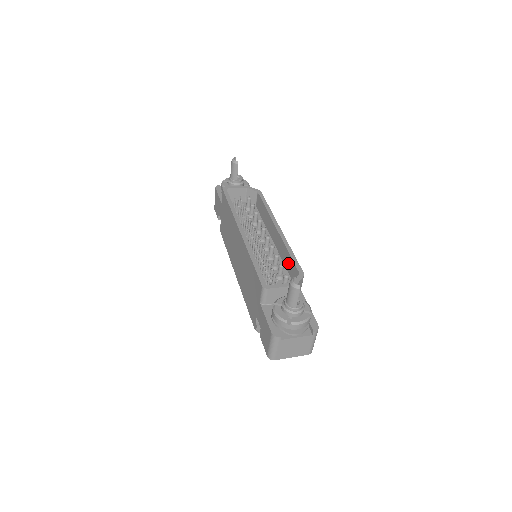
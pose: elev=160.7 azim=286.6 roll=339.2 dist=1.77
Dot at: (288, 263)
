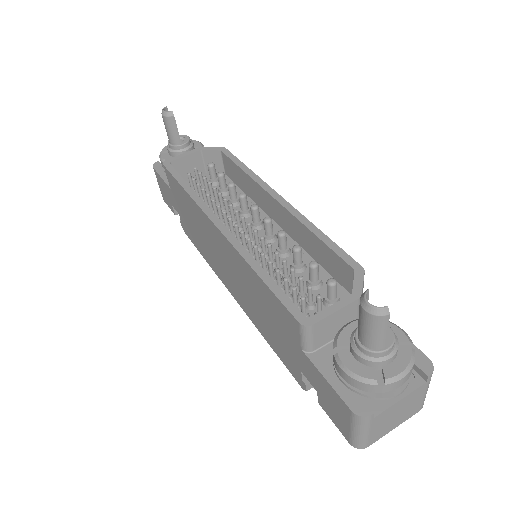
Dot at: (320, 254)
